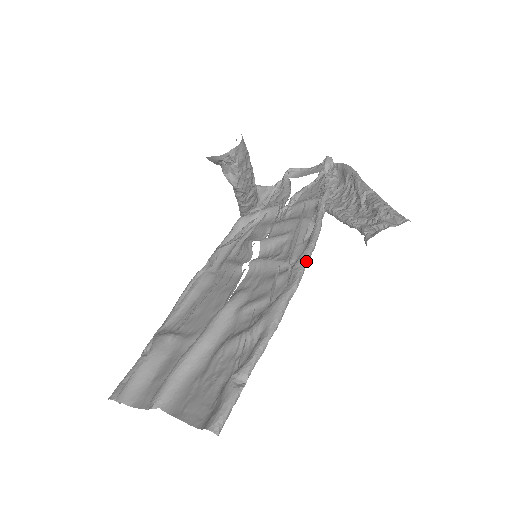
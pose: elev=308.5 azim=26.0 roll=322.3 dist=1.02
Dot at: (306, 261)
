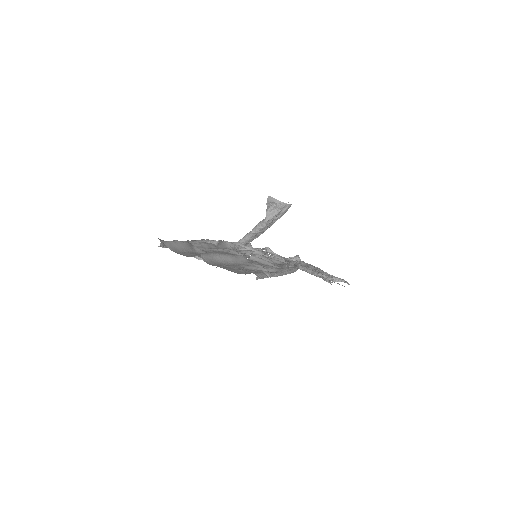
Dot at: (294, 271)
